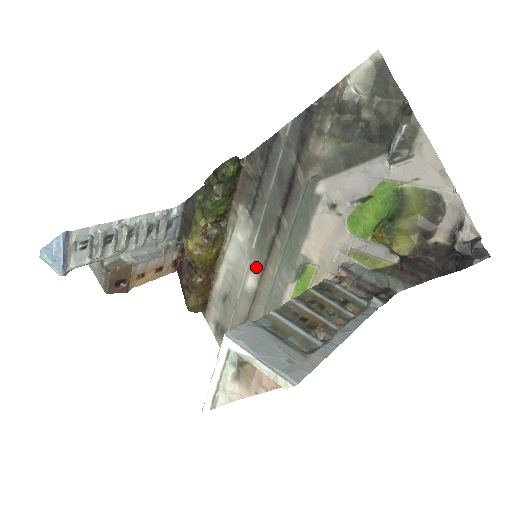
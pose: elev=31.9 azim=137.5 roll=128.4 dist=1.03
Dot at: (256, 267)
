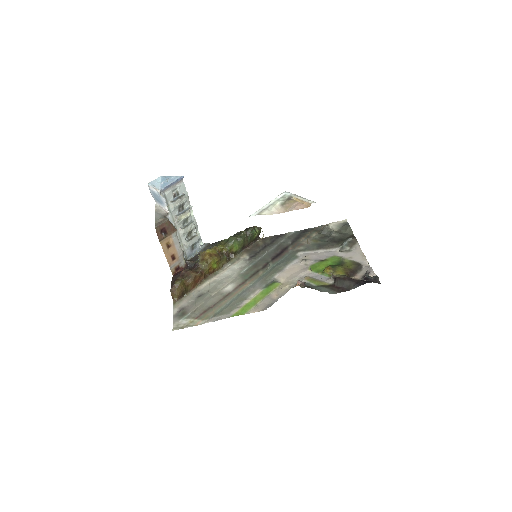
Dot at: (238, 281)
